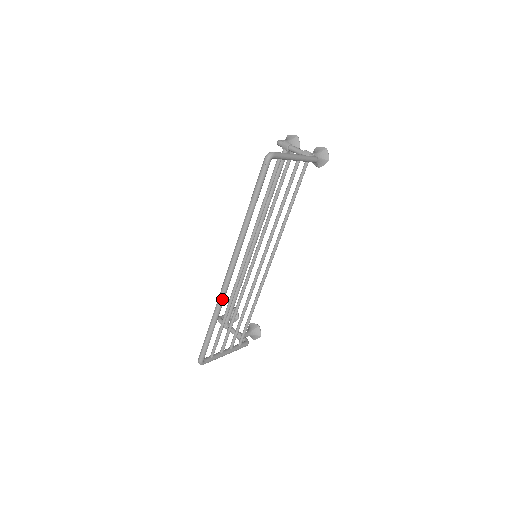
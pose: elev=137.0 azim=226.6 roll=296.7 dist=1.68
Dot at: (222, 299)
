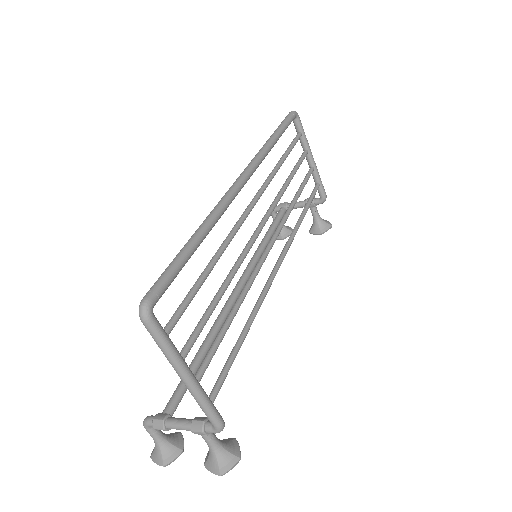
Dot at: (222, 205)
